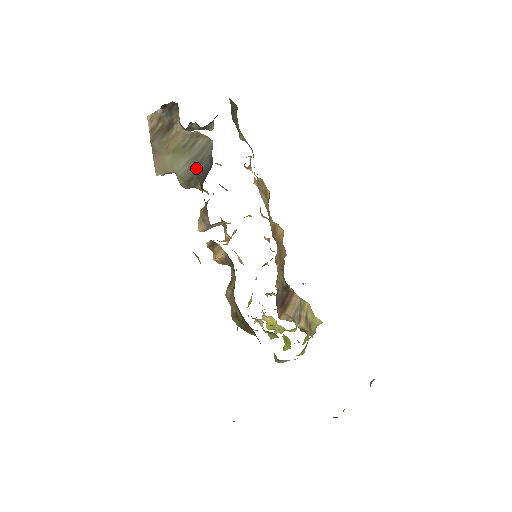
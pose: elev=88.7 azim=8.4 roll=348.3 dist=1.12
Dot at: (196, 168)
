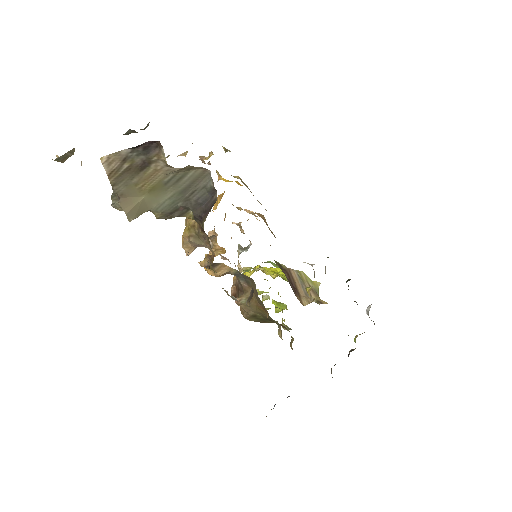
Dot at: (184, 200)
